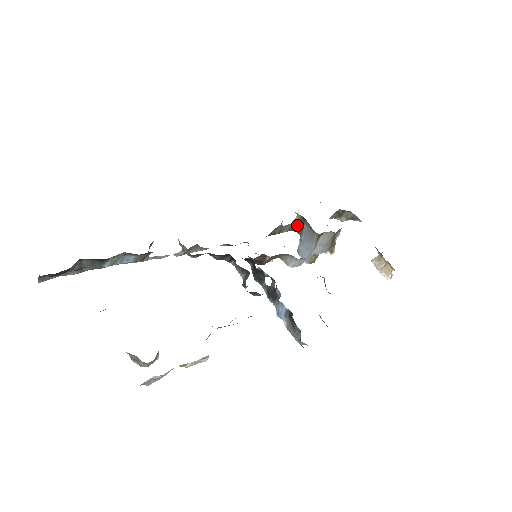
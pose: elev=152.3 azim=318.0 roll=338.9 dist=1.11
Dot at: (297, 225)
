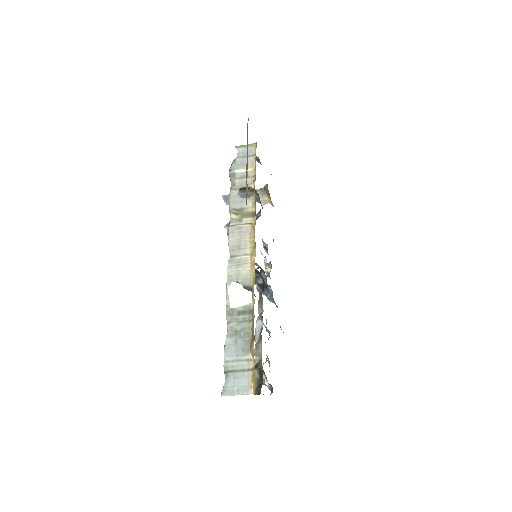
Dot at: (242, 189)
